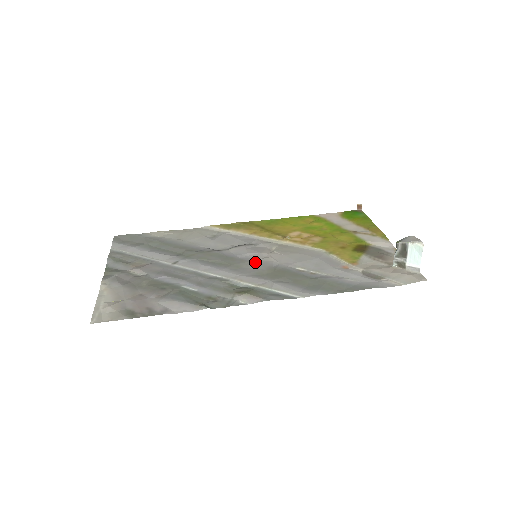
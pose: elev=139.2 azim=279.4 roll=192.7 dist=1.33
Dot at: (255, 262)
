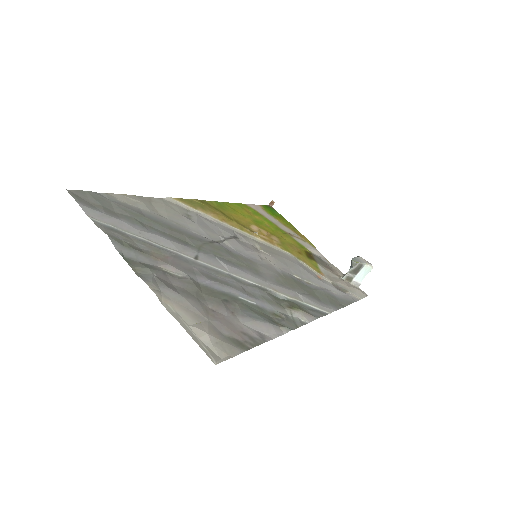
Dot at: (262, 265)
